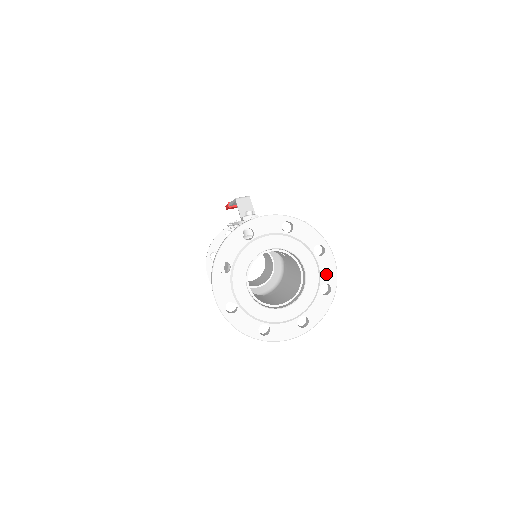
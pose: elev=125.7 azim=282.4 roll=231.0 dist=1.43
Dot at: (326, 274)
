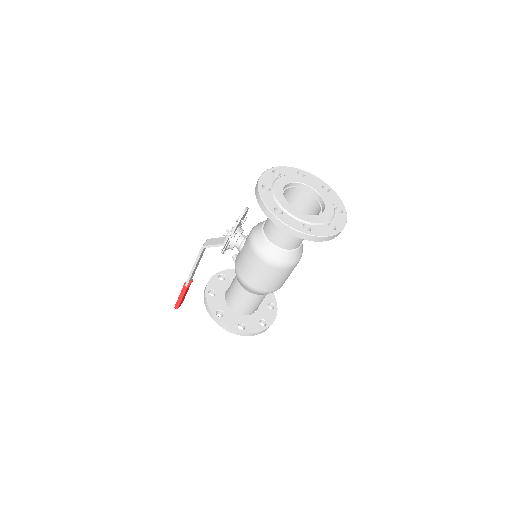
Dot at: (317, 182)
